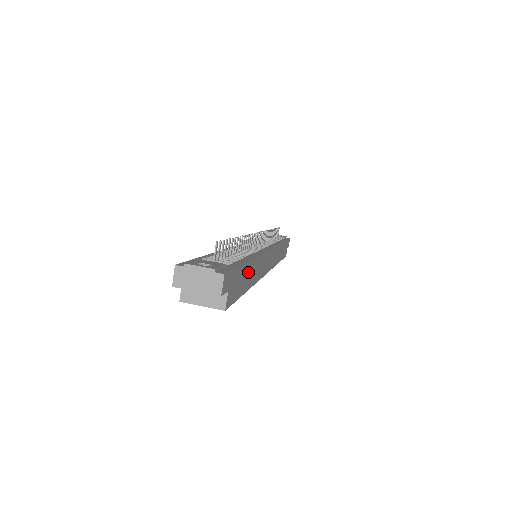
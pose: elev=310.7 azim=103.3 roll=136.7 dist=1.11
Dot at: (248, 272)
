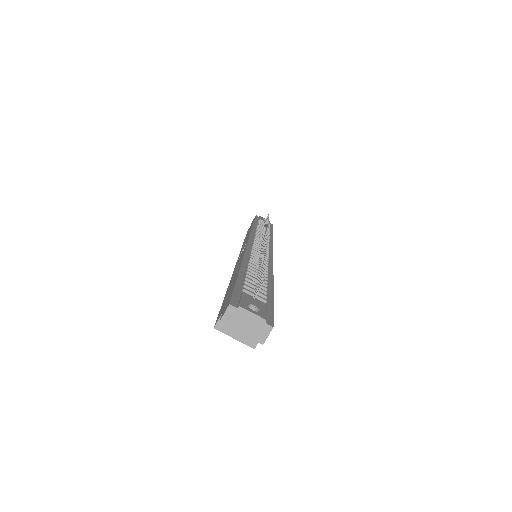
Dot at: occluded
